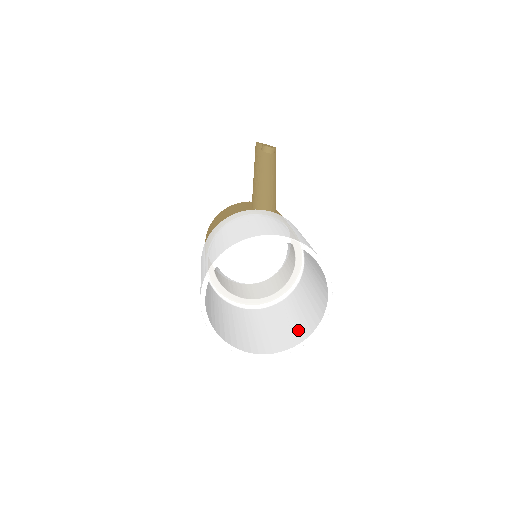
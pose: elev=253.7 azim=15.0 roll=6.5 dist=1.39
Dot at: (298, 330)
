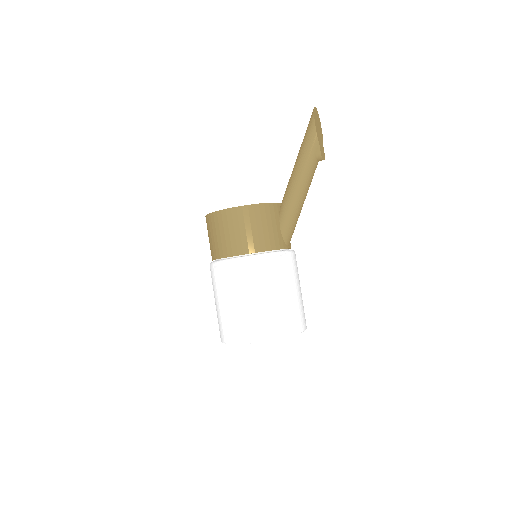
Dot at: occluded
